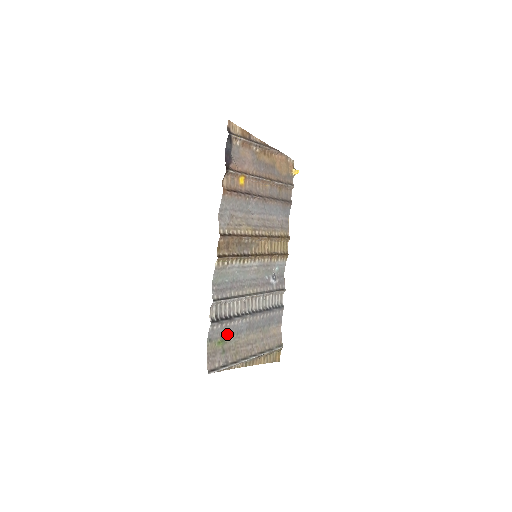
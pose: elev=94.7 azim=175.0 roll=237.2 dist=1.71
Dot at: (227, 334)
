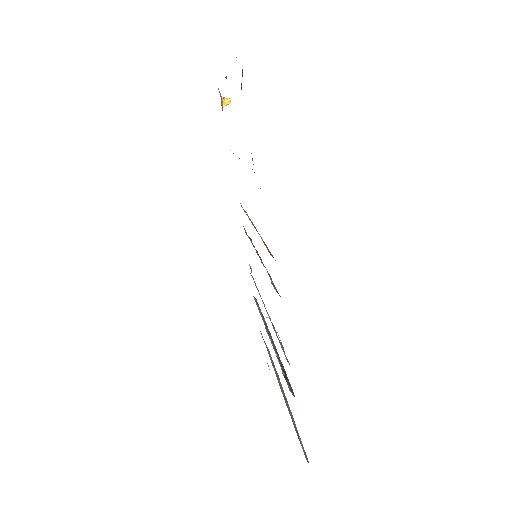
Dot at: occluded
